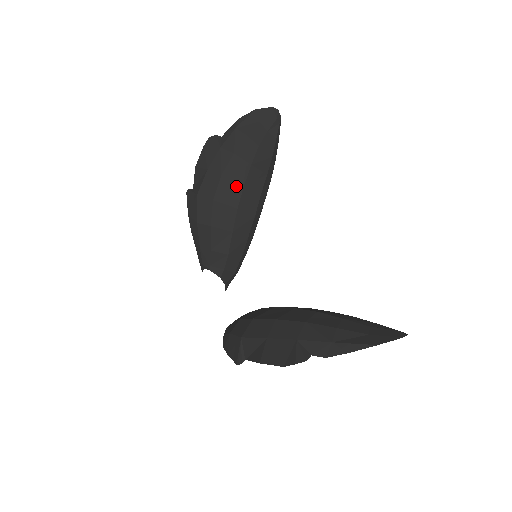
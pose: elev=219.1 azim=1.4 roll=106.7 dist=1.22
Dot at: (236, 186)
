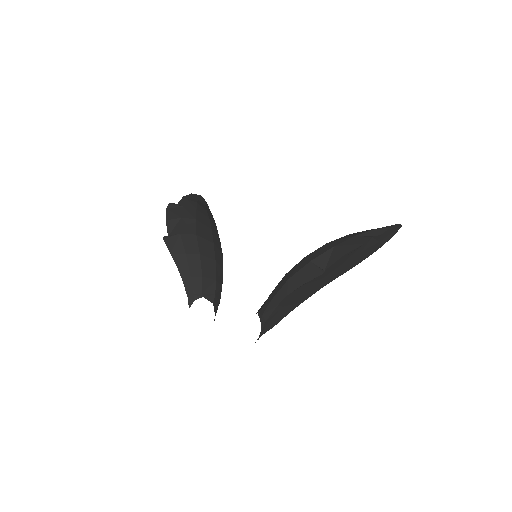
Dot at: (207, 228)
